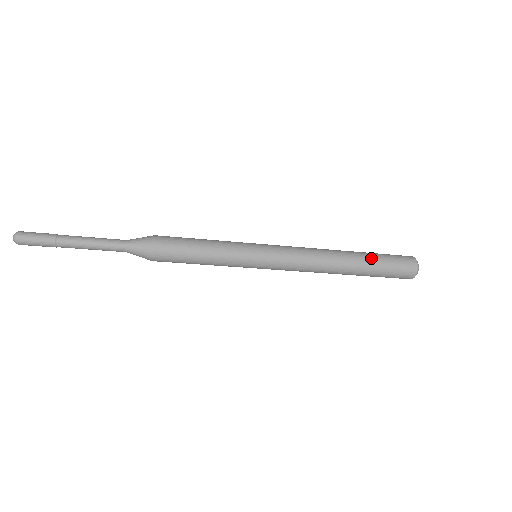
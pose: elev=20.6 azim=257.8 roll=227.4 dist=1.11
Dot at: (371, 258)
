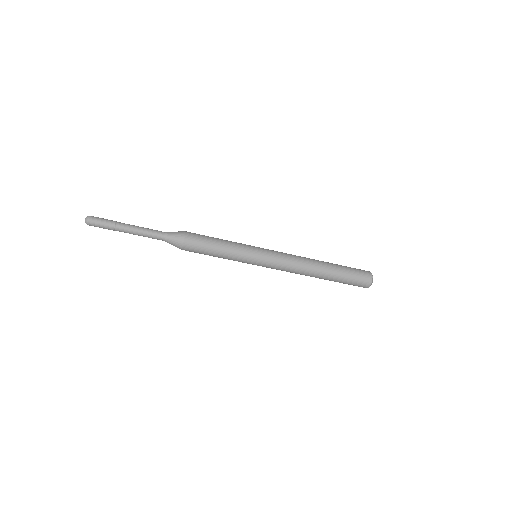
Dot at: occluded
